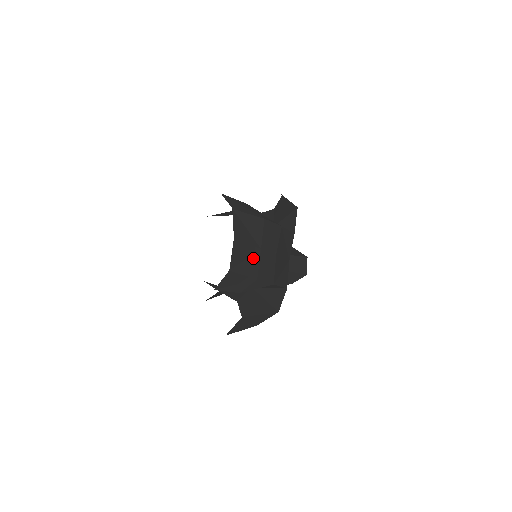
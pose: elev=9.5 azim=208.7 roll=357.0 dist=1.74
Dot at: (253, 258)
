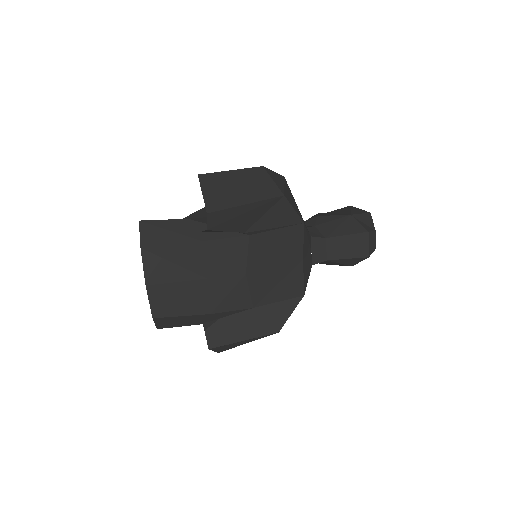
Dot at: (194, 293)
